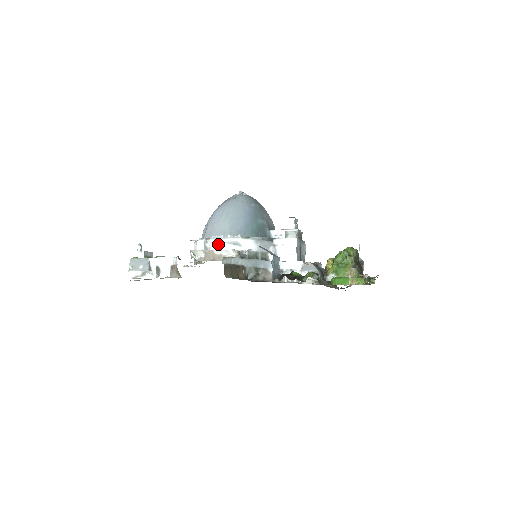
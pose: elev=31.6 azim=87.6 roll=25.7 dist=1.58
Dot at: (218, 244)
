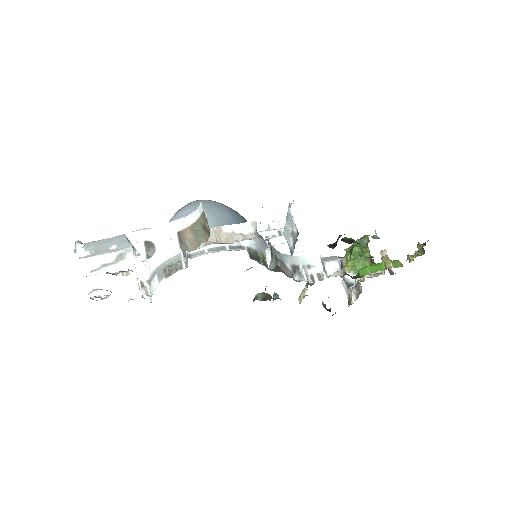
Dot at: occluded
